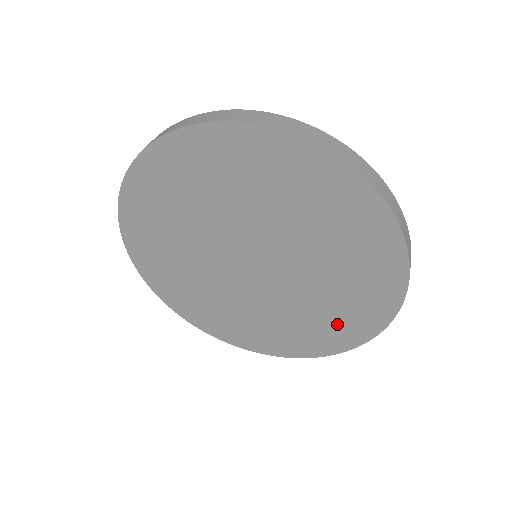
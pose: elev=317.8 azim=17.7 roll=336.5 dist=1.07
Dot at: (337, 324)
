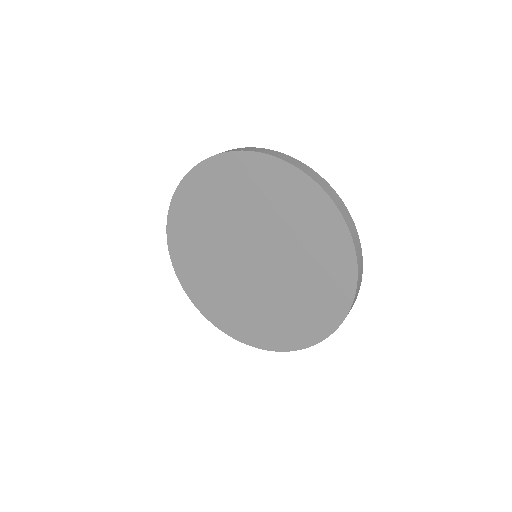
Dot at: (311, 315)
